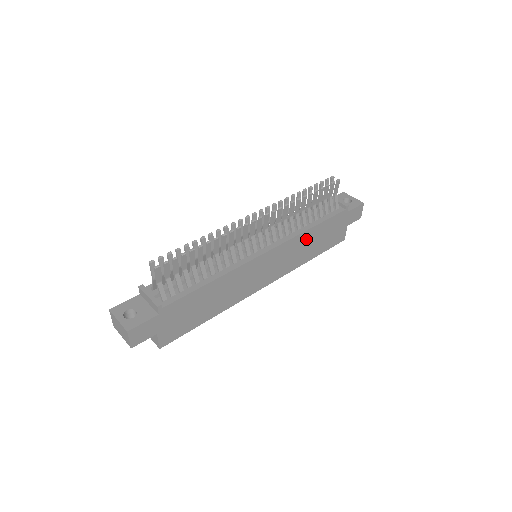
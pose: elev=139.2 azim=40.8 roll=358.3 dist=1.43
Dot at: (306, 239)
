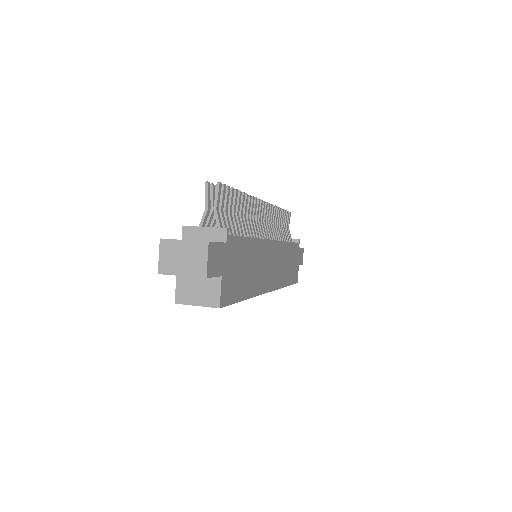
Dot at: (286, 253)
